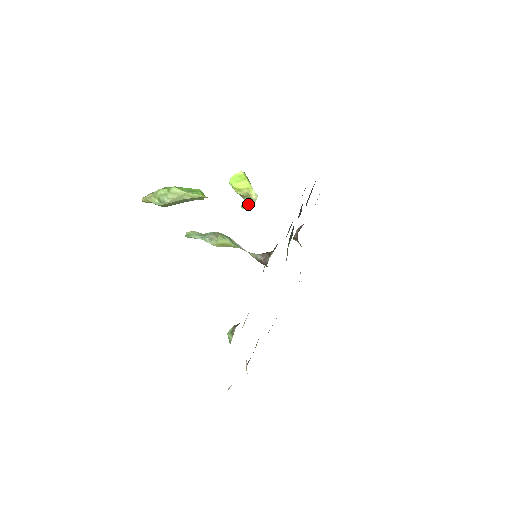
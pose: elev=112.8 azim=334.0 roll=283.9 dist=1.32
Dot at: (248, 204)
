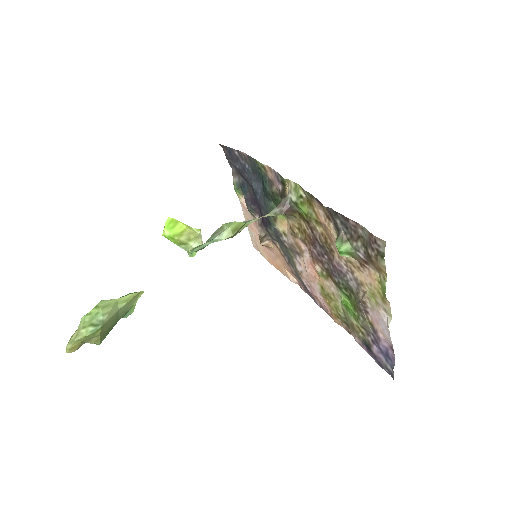
Dot at: occluded
